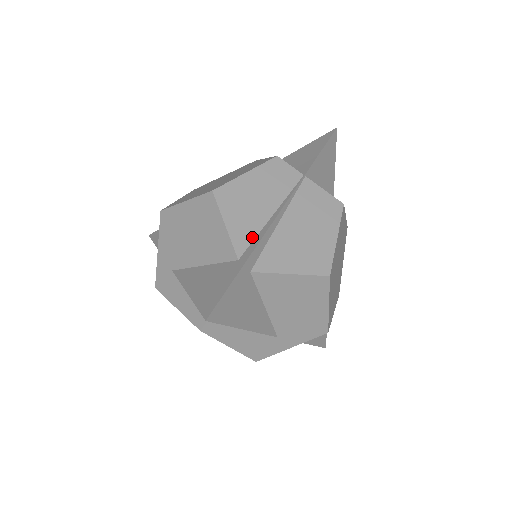
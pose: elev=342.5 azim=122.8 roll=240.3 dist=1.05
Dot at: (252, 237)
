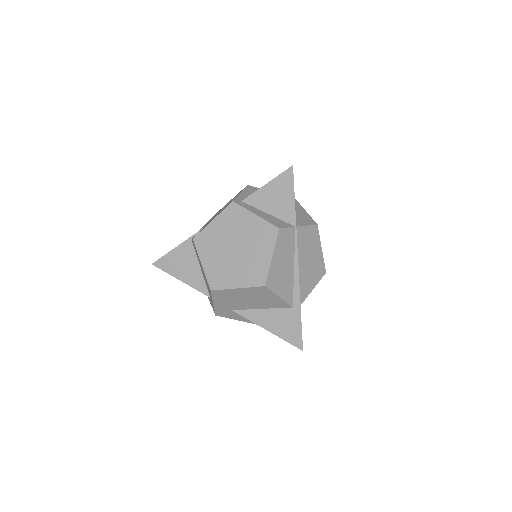
Dot at: (292, 290)
